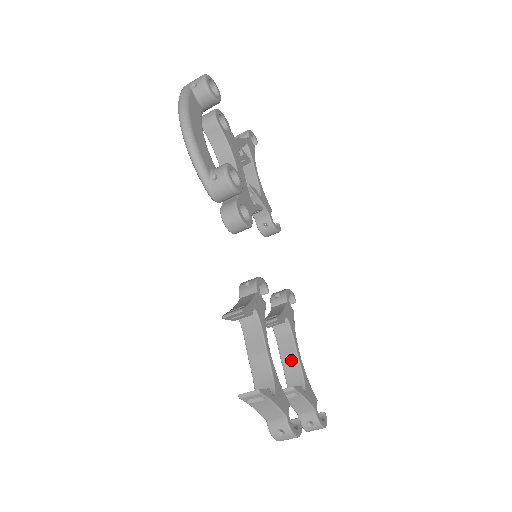
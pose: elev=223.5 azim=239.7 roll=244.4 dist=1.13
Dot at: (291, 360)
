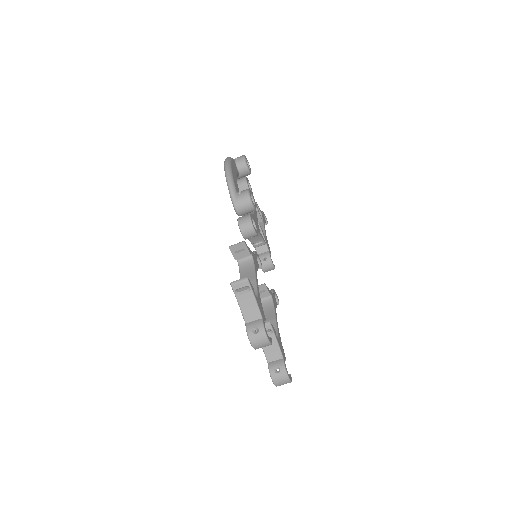
Dot at: occluded
